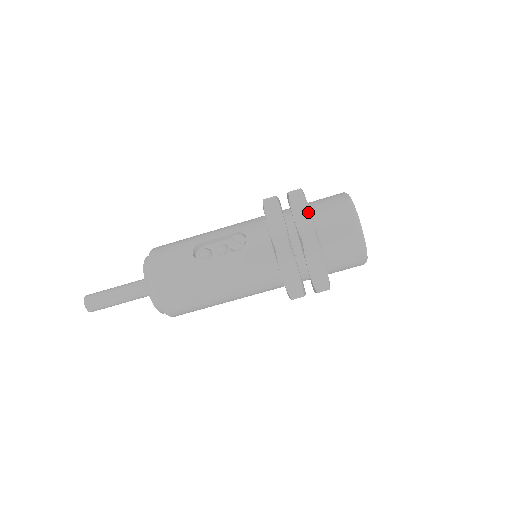
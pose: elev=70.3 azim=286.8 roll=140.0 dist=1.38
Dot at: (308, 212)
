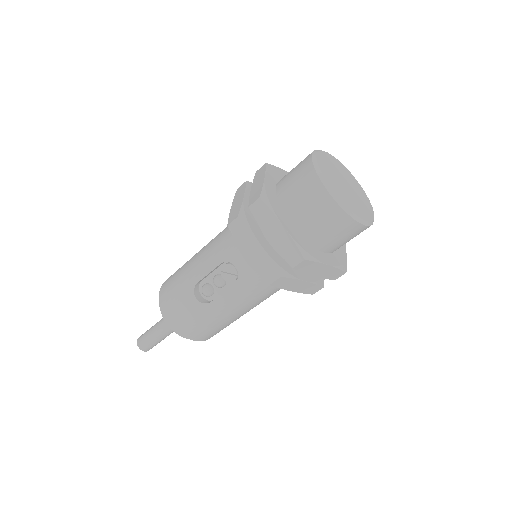
Dot at: (282, 229)
